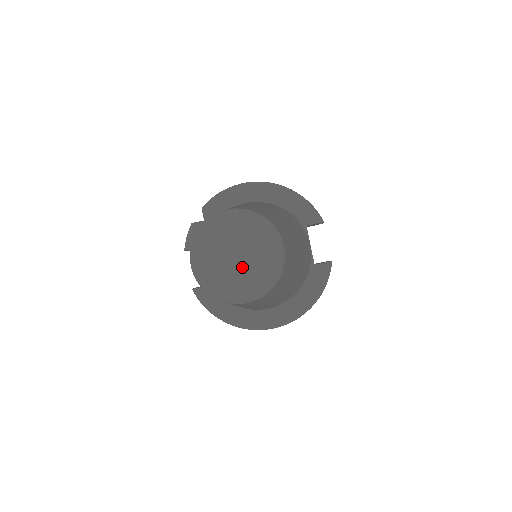
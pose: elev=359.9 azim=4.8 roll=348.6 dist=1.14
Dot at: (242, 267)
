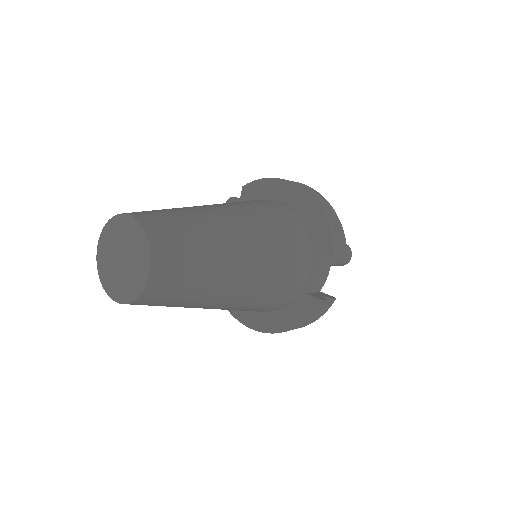
Dot at: (122, 270)
